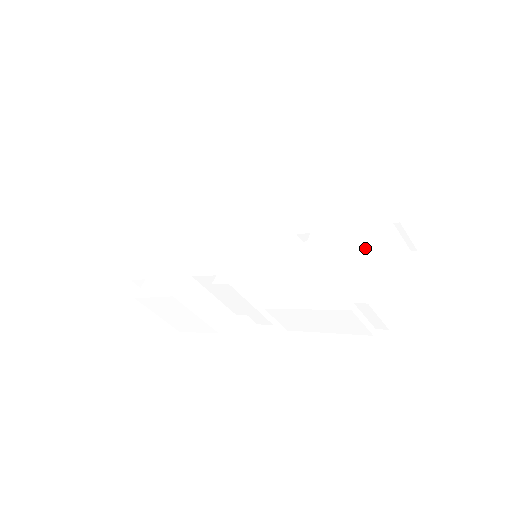
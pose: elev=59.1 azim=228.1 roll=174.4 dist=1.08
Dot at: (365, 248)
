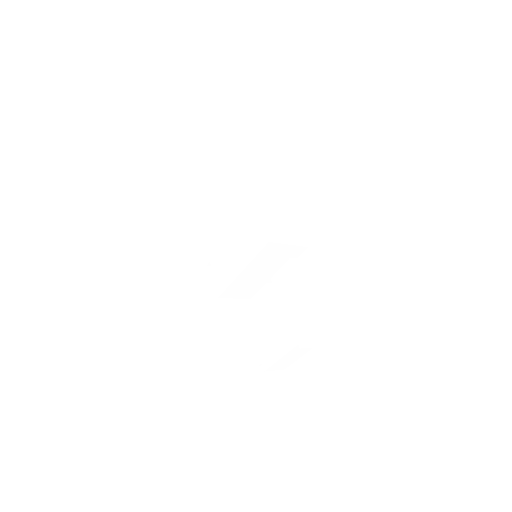
Dot at: (281, 341)
